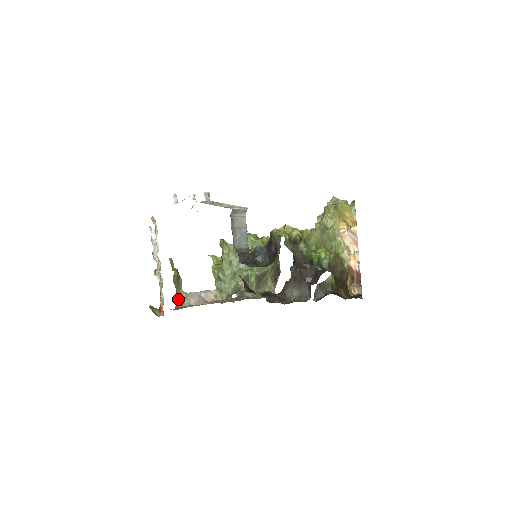
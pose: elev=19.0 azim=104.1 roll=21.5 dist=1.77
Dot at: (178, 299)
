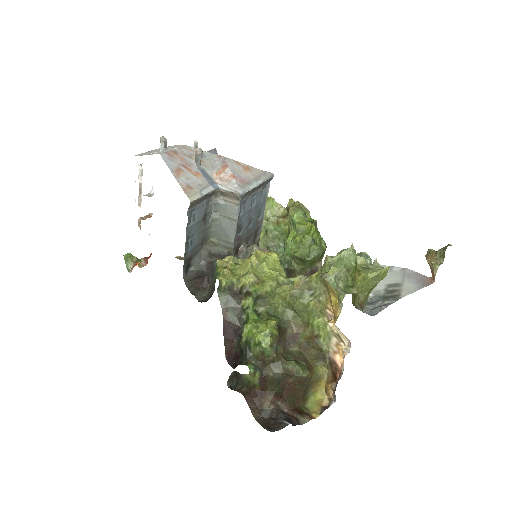
Dot at: occluded
